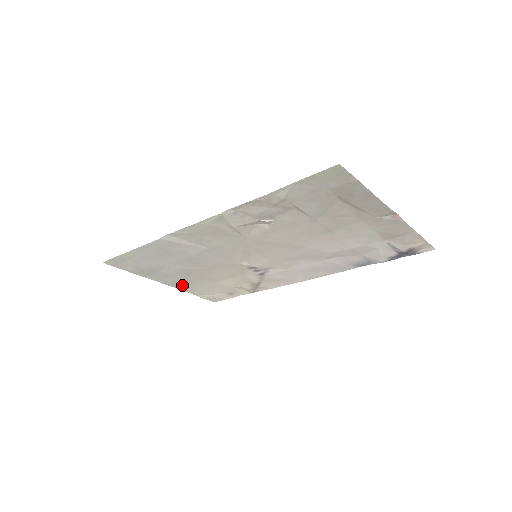
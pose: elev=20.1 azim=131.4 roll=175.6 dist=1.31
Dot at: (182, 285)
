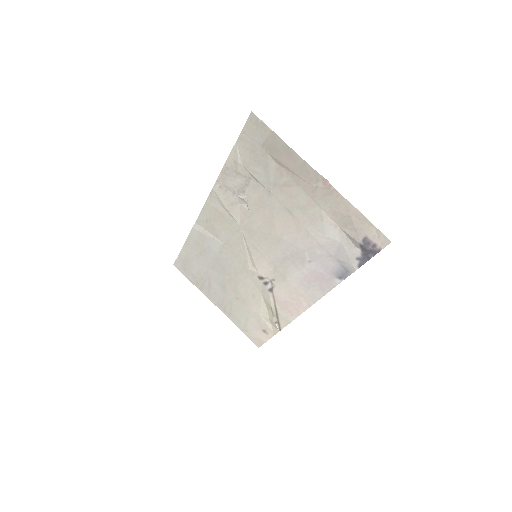
Dot at: (228, 310)
